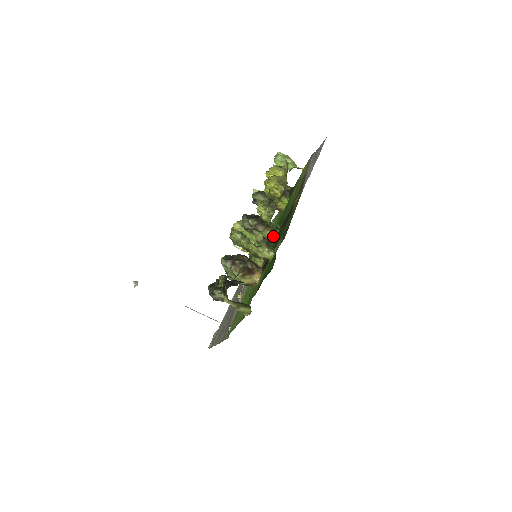
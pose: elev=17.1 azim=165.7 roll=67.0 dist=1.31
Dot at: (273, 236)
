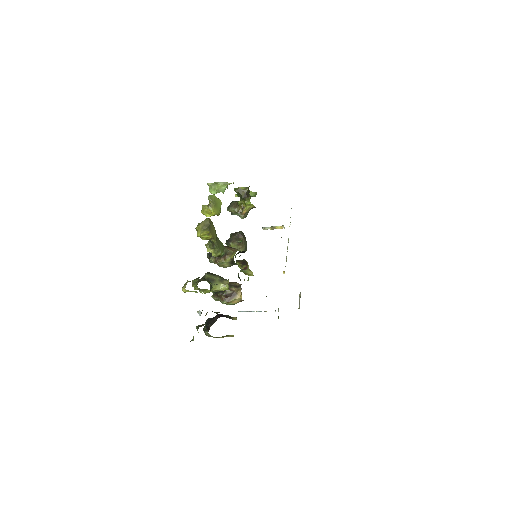
Dot at: (232, 260)
